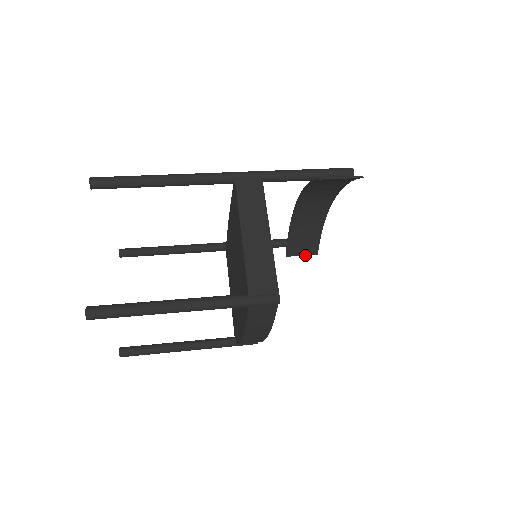
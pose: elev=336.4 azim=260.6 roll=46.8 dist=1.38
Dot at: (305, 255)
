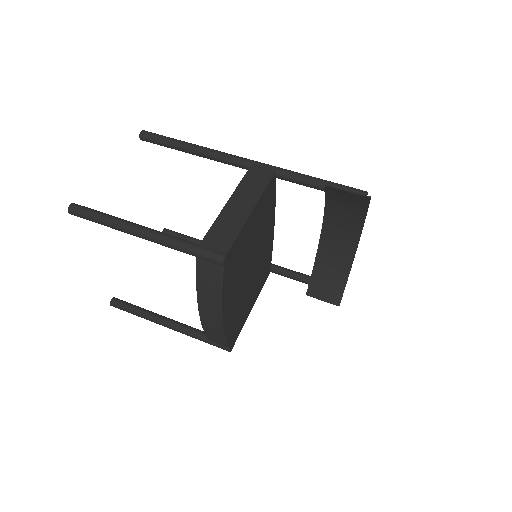
Dot at: (326, 301)
